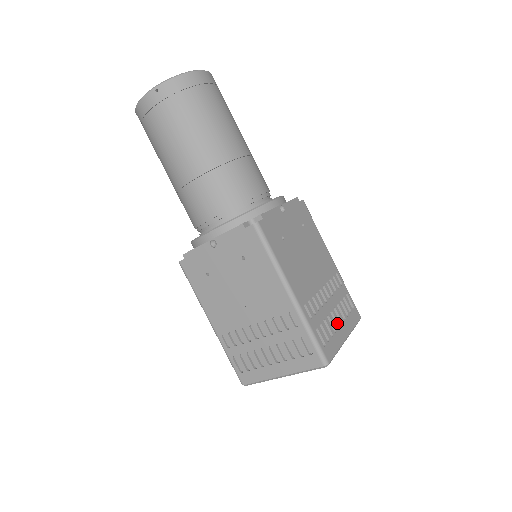
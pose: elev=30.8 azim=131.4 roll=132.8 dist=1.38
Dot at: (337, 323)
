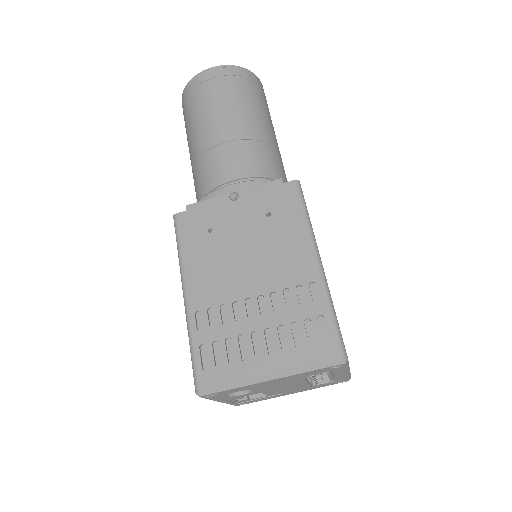
Dot at: occluded
